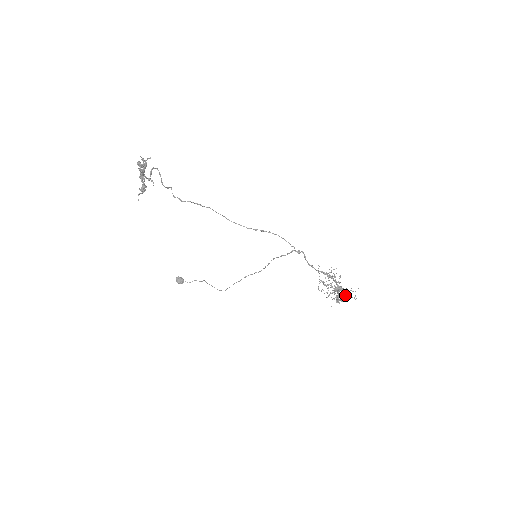
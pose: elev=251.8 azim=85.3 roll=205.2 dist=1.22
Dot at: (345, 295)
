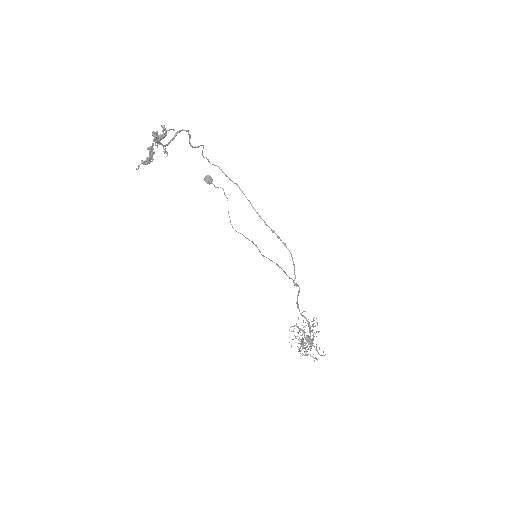
Dot at: (310, 349)
